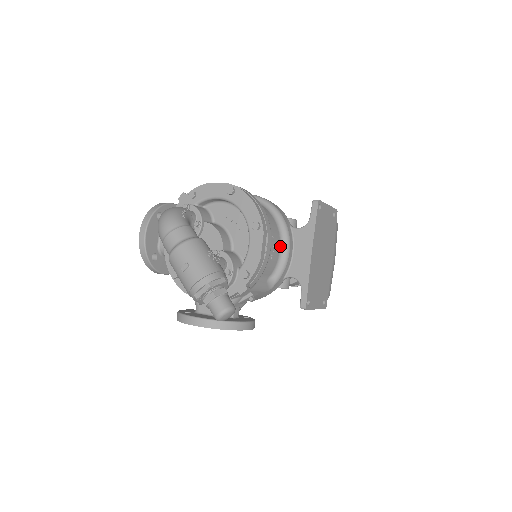
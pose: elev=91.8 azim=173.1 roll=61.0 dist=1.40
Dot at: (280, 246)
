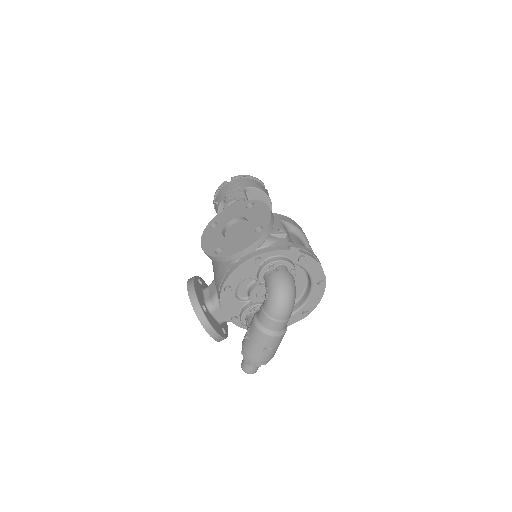
Dot at: occluded
